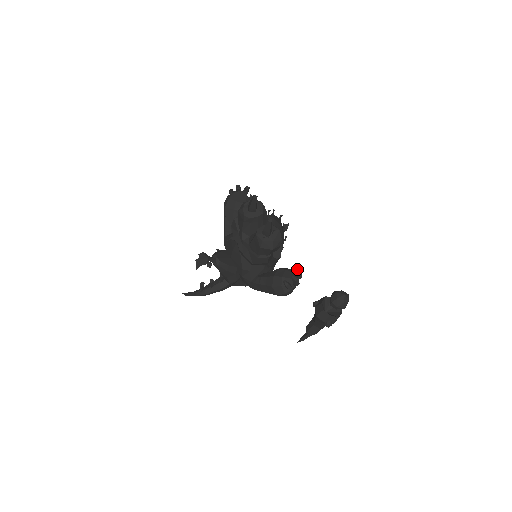
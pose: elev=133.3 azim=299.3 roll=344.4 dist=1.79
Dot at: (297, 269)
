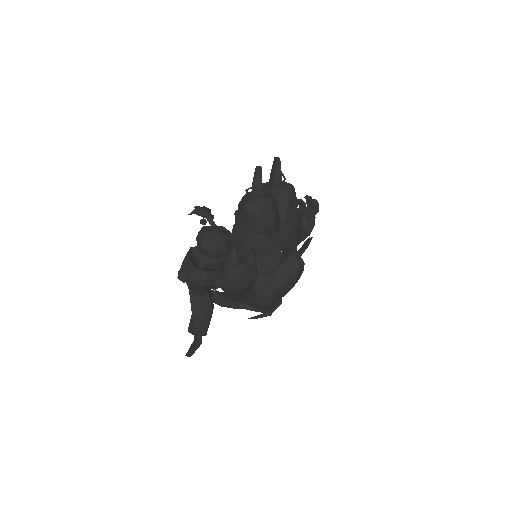
Dot at: (249, 246)
